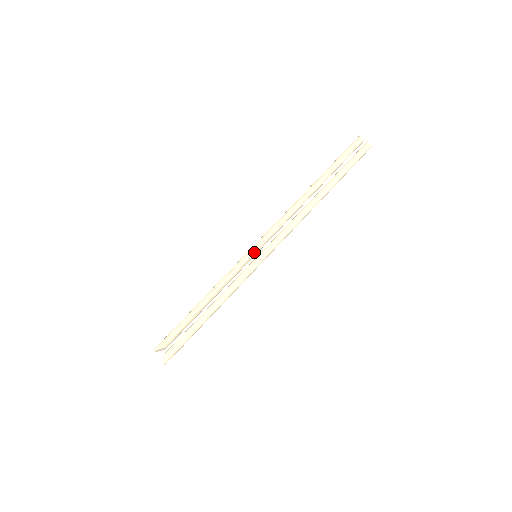
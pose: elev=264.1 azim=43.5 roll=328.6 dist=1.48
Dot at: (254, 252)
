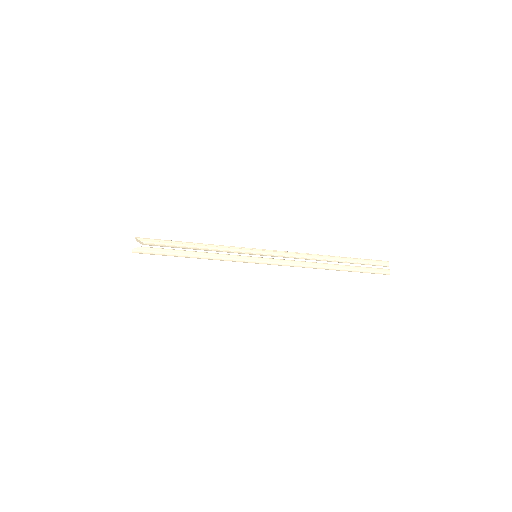
Dot at: (258, 253)
